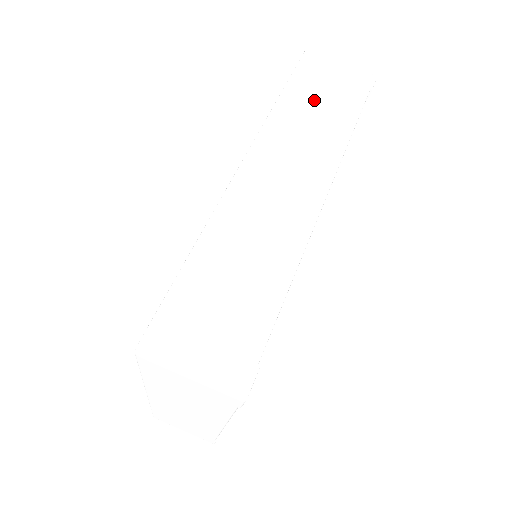
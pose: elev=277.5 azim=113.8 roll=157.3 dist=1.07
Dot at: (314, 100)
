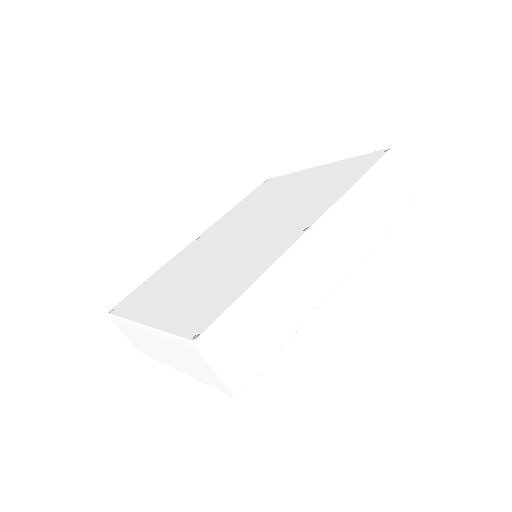
Dot at: (373, 199)
